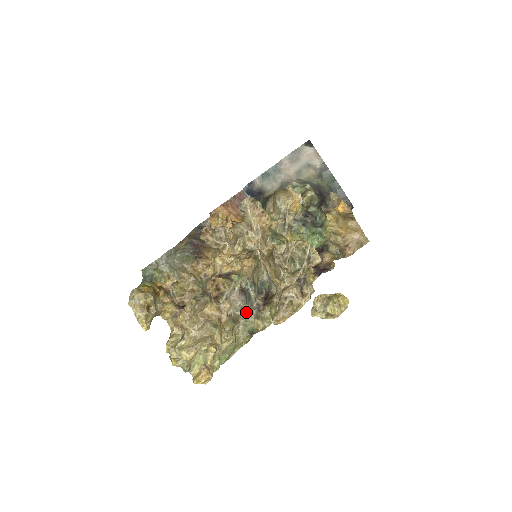
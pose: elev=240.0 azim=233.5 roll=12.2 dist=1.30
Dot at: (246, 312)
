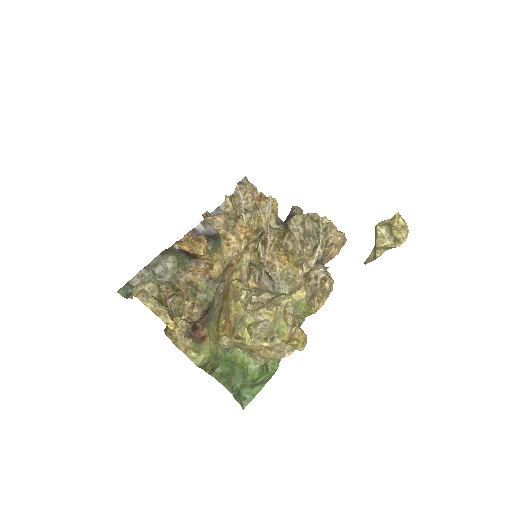
Dot at: occluded
